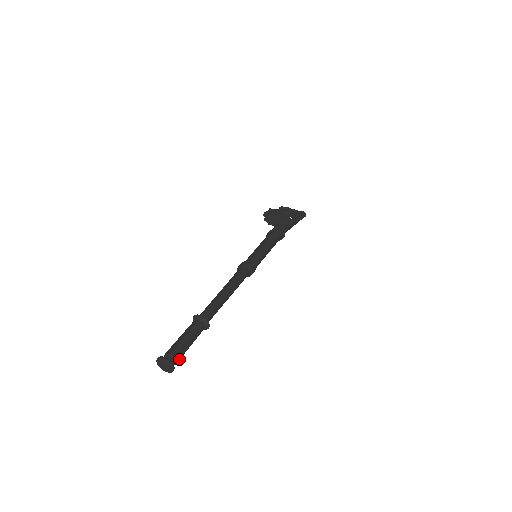
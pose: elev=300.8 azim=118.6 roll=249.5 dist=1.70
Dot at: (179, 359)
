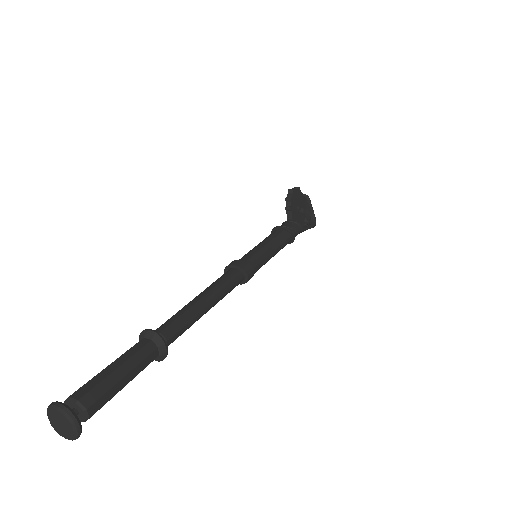
Dot at: occluded
